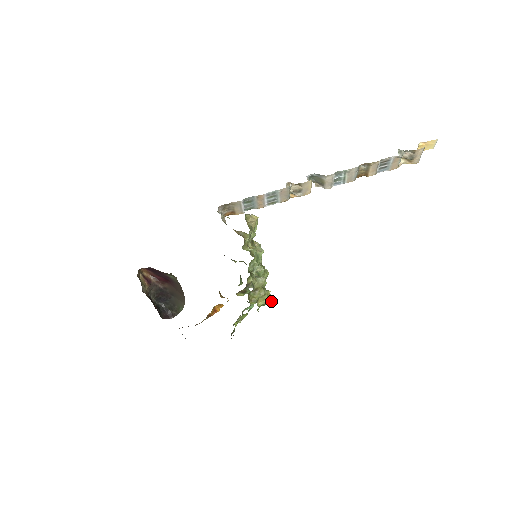
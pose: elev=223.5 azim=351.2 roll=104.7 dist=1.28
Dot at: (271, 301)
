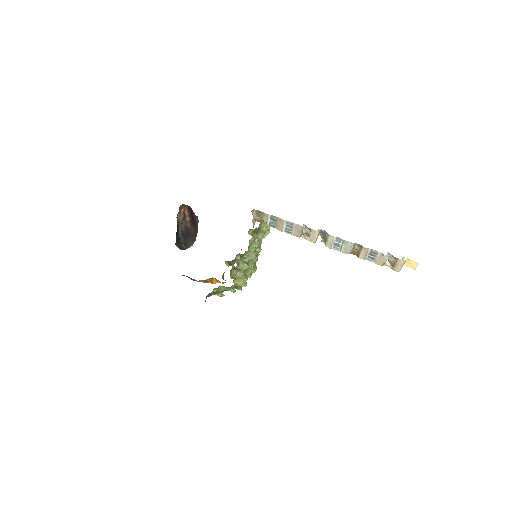
Dot at: (243, 286)
